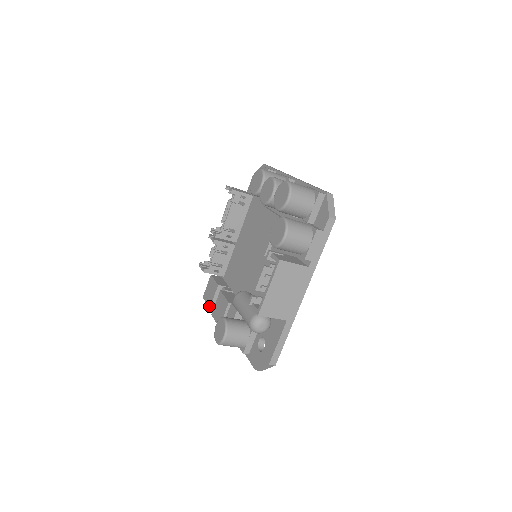
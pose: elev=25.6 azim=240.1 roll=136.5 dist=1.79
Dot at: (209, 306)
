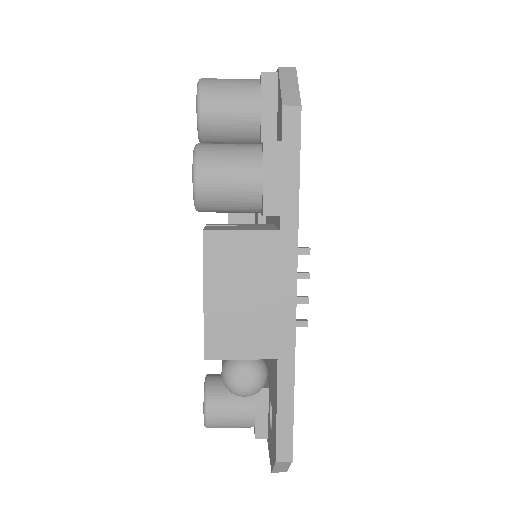
Dot at: occluded
